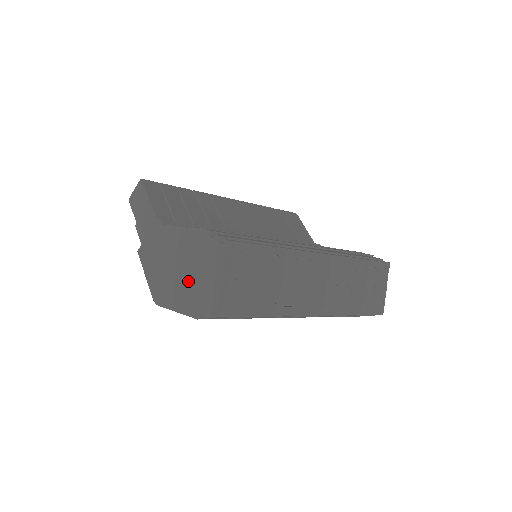
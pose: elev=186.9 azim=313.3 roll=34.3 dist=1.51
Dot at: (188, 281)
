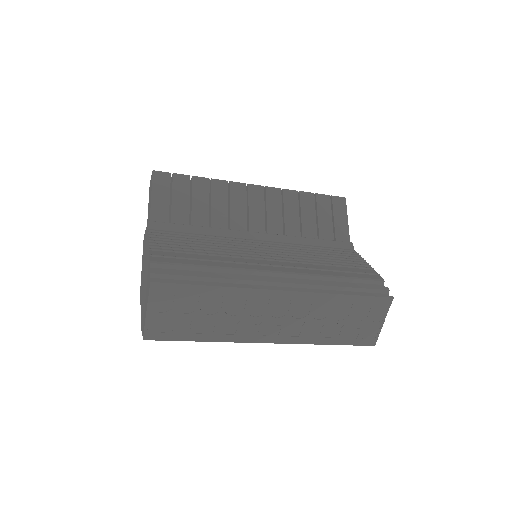
Dot at: (144, 293)
